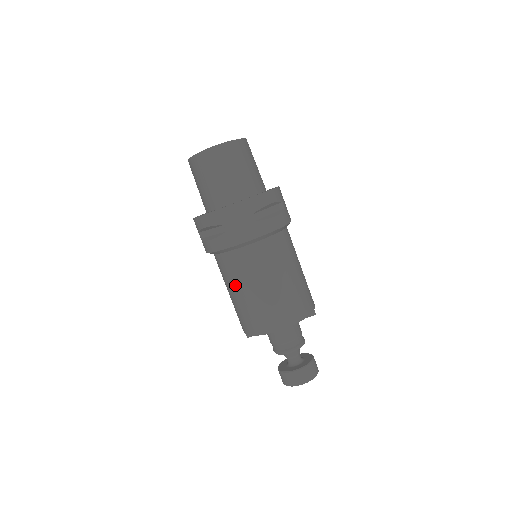
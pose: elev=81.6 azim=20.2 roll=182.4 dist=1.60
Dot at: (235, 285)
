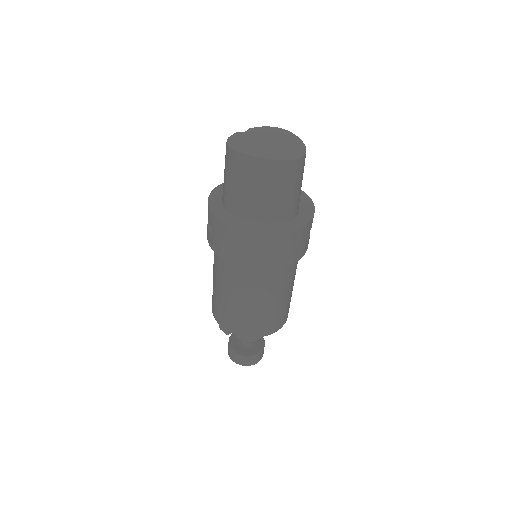
Dot at: (258, 297)
